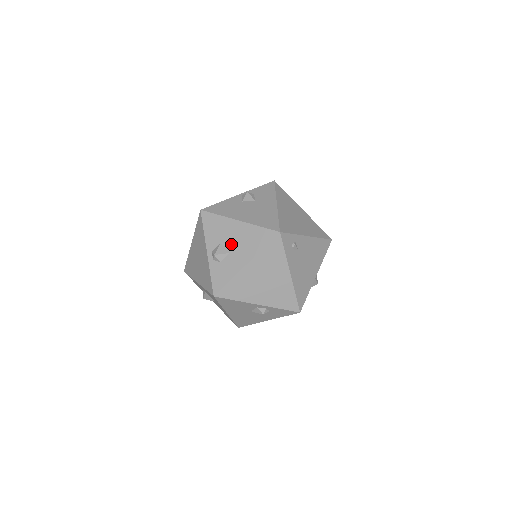
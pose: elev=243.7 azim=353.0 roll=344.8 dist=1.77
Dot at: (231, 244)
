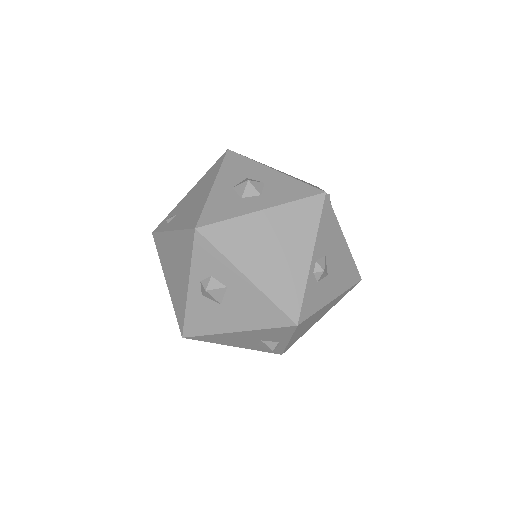
Dot at: (332, 264)
